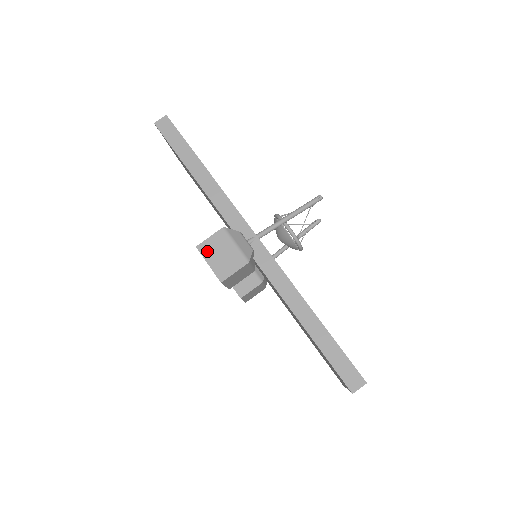
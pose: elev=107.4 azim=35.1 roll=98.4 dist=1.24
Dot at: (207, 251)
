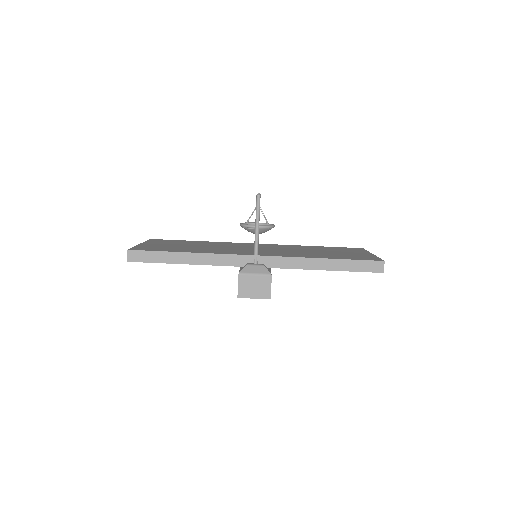
Dot at: (245, 293)
